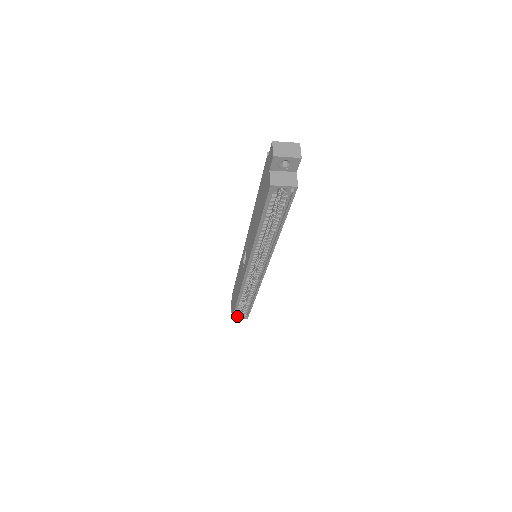
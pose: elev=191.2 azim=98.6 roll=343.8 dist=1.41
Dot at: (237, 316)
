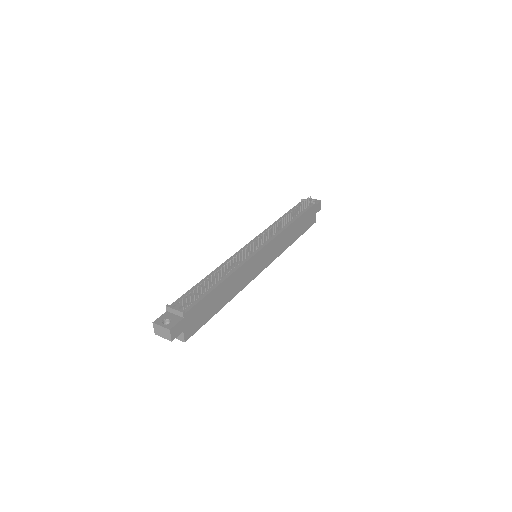
Dot at: occluded
